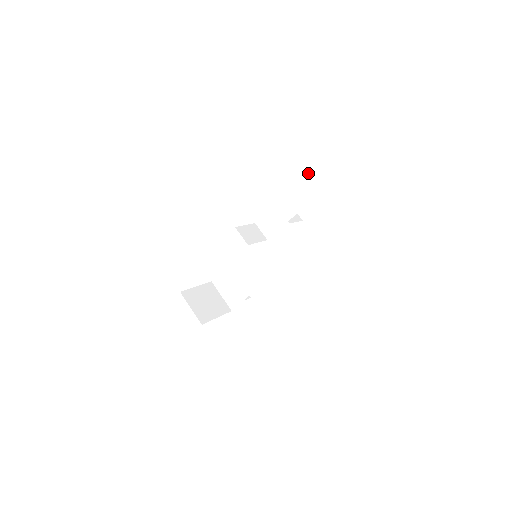
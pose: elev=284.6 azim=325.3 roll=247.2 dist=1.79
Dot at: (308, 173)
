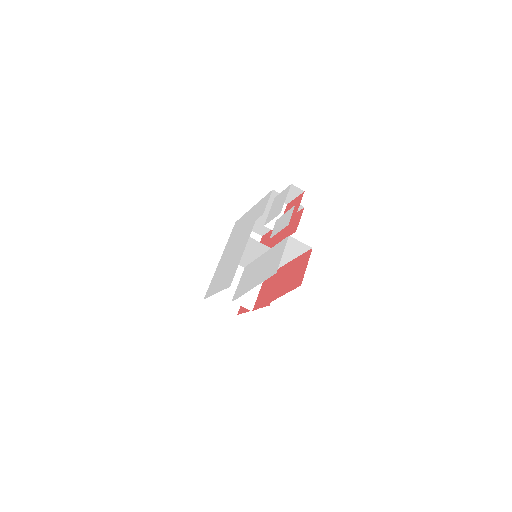
Dot at: (281, 241)
